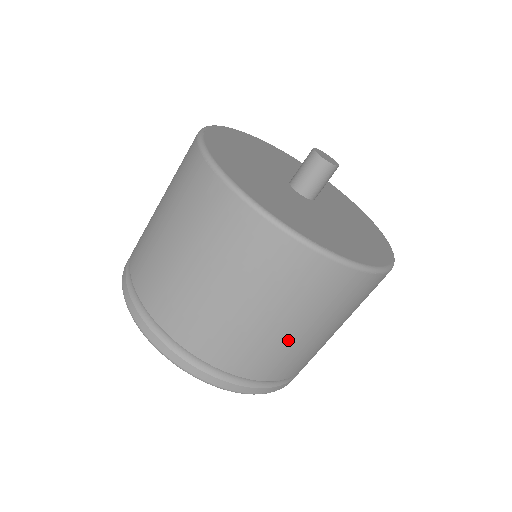
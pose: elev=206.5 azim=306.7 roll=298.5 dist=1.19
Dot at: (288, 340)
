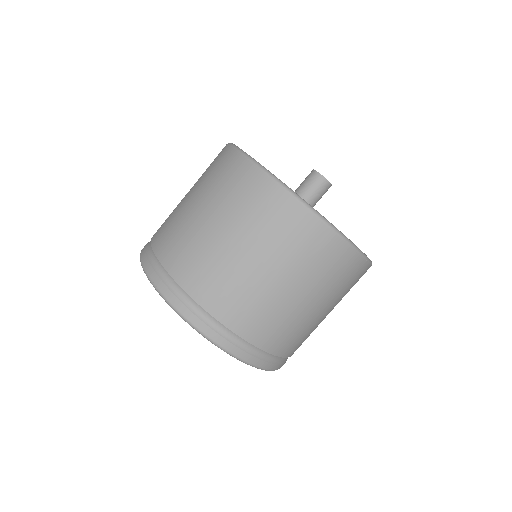
Dot at: (296, 310)
